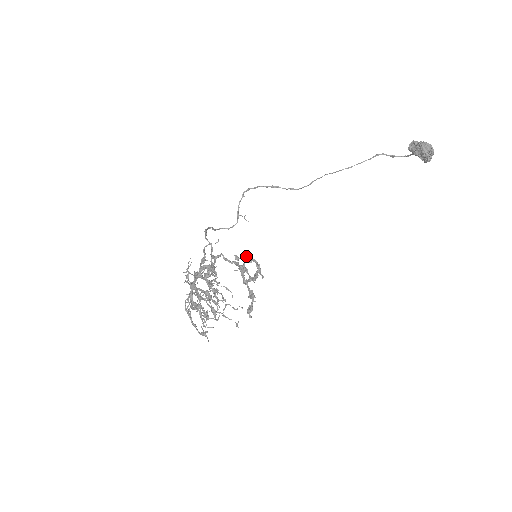
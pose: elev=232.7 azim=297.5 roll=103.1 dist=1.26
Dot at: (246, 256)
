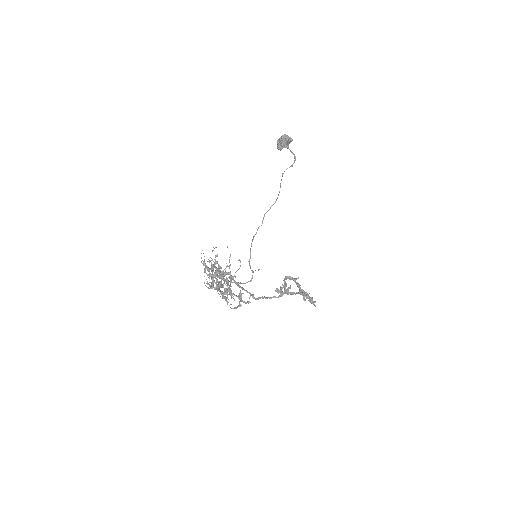
Dot at: (282, 285)
